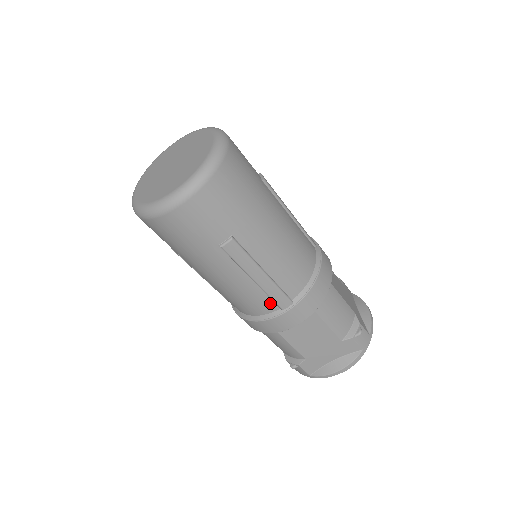
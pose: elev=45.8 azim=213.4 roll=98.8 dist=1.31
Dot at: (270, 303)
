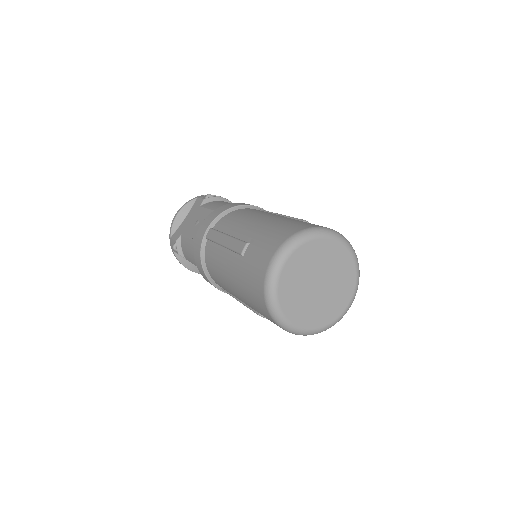
Dot at: (224, 289)
